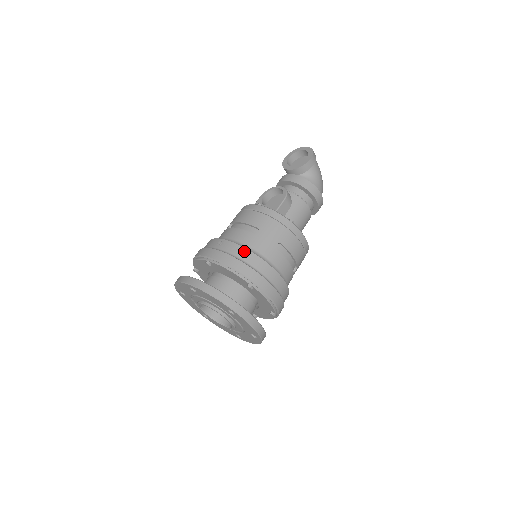
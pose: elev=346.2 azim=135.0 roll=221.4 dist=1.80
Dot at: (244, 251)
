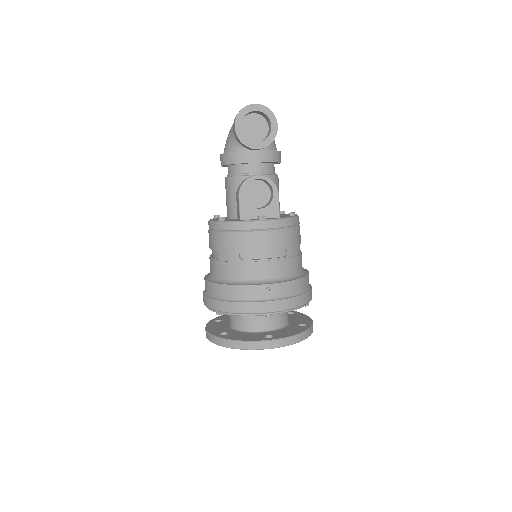
Dot at: (296, 283)
